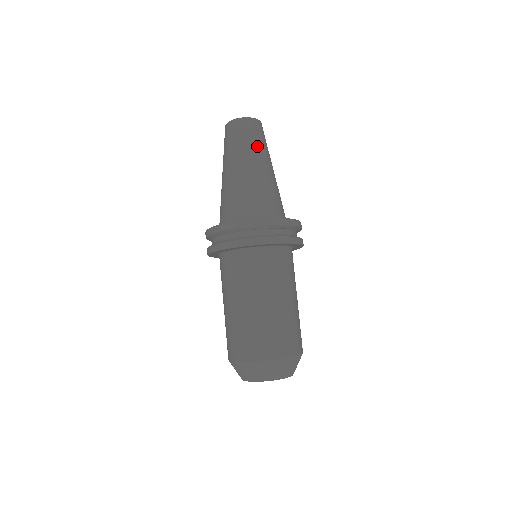
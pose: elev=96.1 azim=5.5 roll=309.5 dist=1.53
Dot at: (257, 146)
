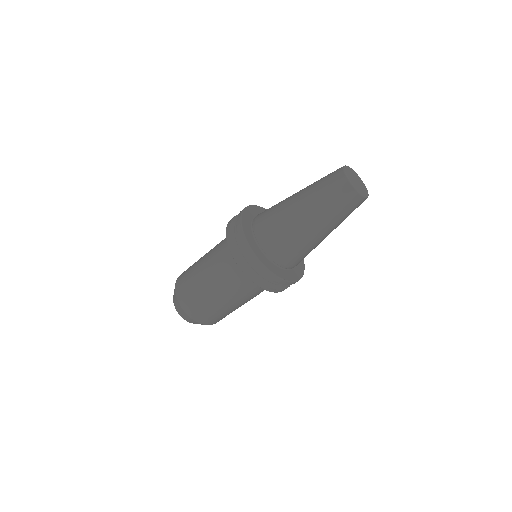
Dot at: occluded
